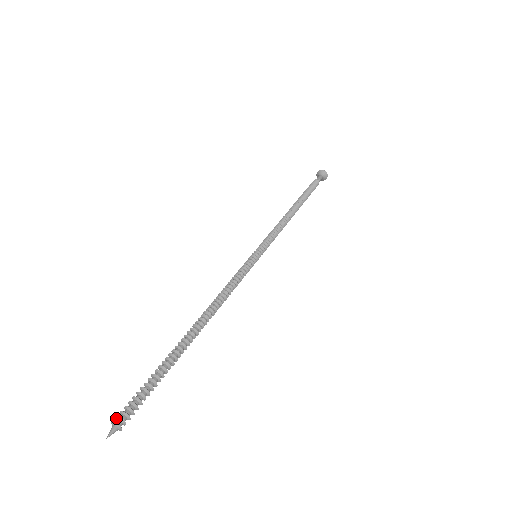
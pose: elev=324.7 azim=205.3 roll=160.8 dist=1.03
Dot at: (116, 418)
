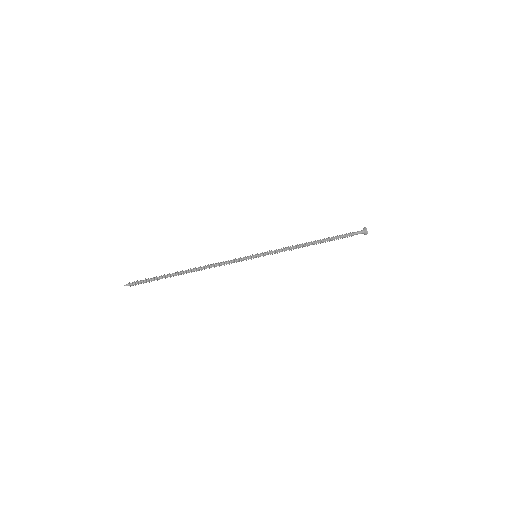
Dot at: (132, 283)
